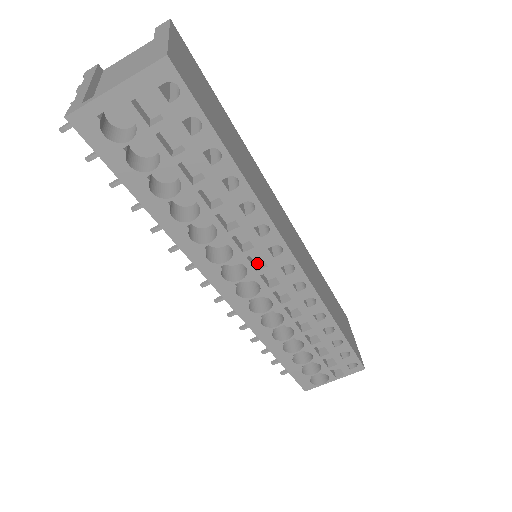
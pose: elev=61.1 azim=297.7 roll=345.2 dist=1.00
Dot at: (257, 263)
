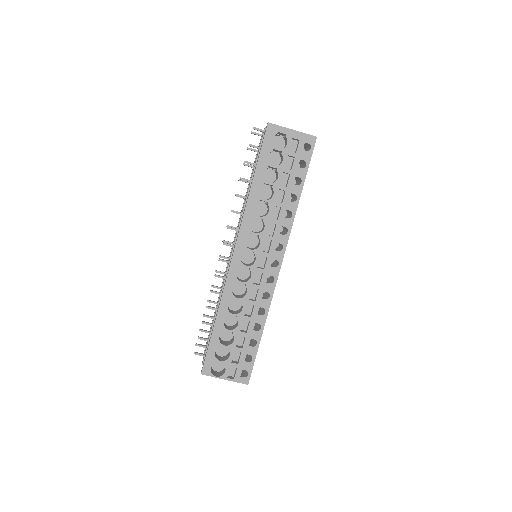
Dot at: occluded
